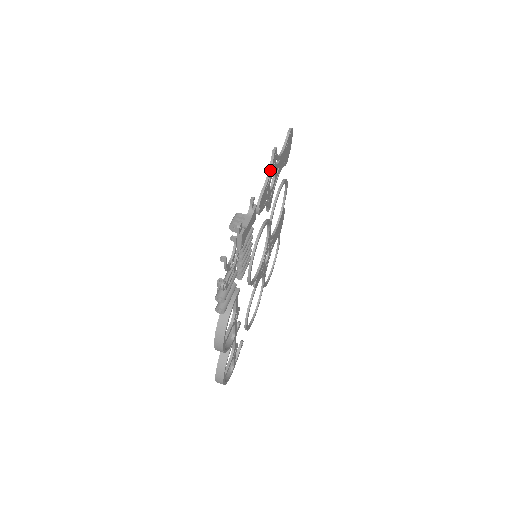
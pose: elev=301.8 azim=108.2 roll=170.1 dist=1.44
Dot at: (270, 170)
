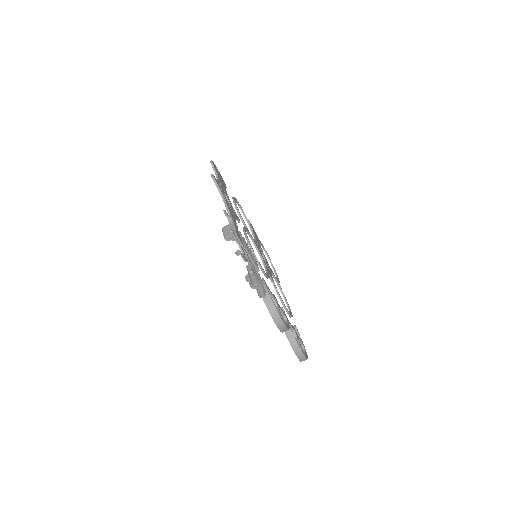
Dot at: (220, 191)
